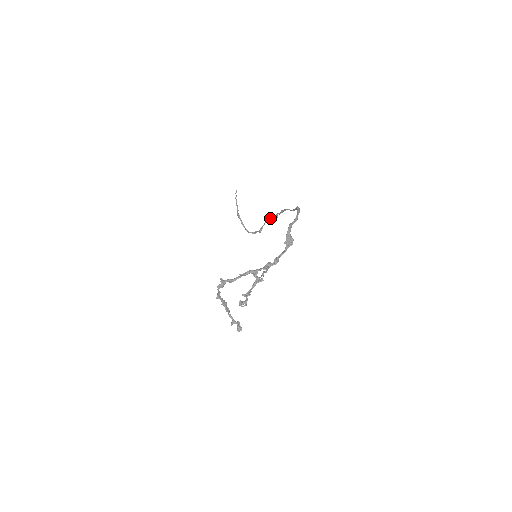
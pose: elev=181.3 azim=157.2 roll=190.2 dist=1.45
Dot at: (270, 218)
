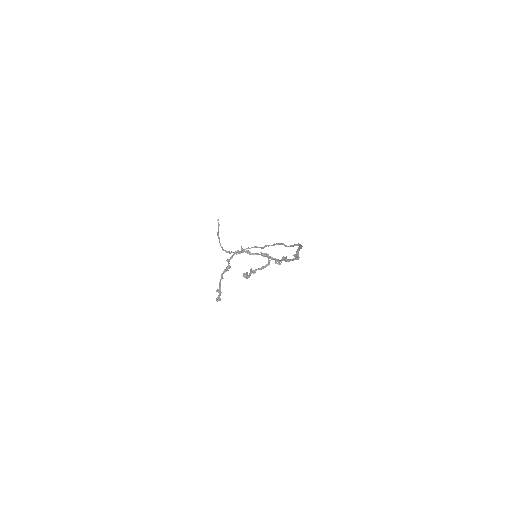
Dot at: (256, 246)
